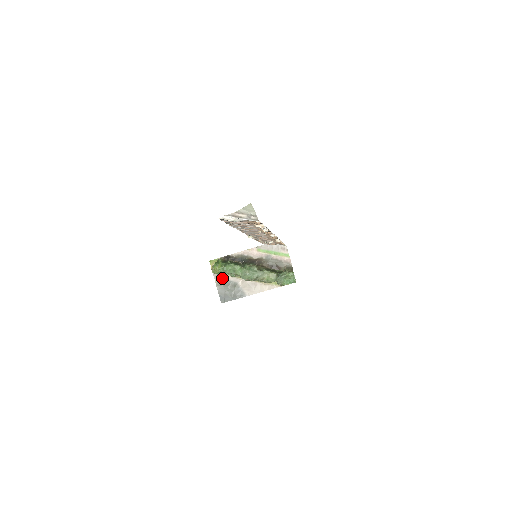
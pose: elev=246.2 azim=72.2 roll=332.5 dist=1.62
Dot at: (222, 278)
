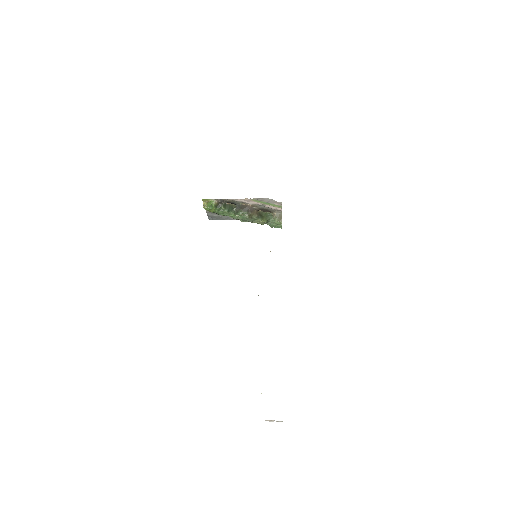
Dot at: occluded
